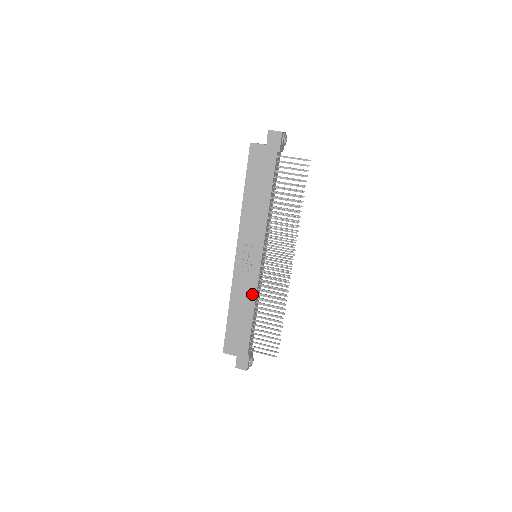
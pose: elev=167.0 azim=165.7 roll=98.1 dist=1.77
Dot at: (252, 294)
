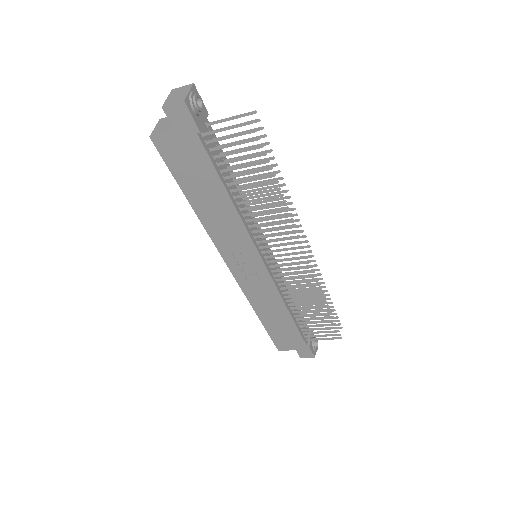
Dot at: (276, 298)
